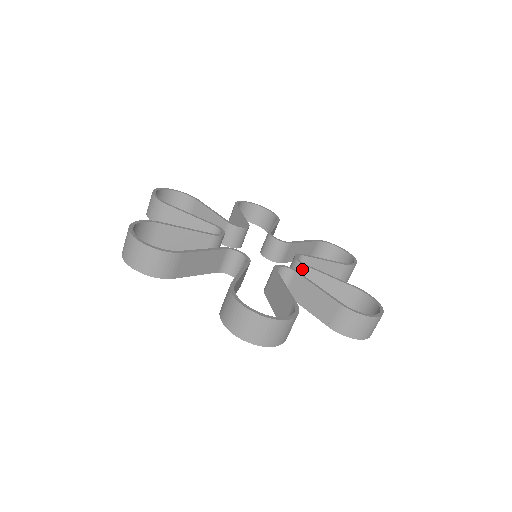
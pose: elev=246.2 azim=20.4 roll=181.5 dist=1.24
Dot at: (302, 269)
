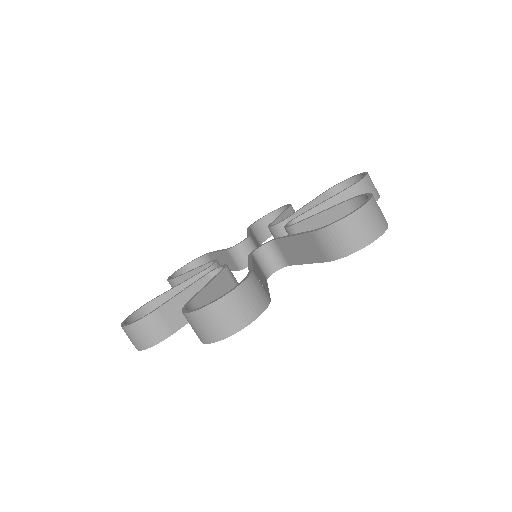
Dot at: occluded
